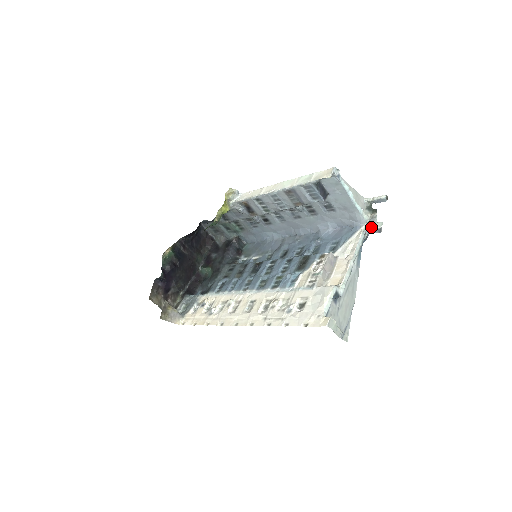
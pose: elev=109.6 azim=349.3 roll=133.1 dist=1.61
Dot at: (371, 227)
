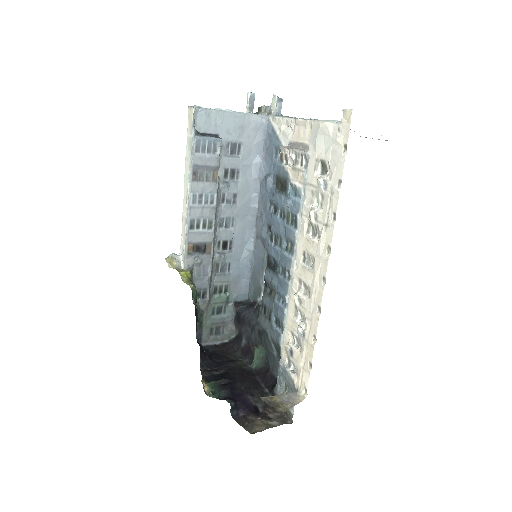
Dot at: (273, 110)
